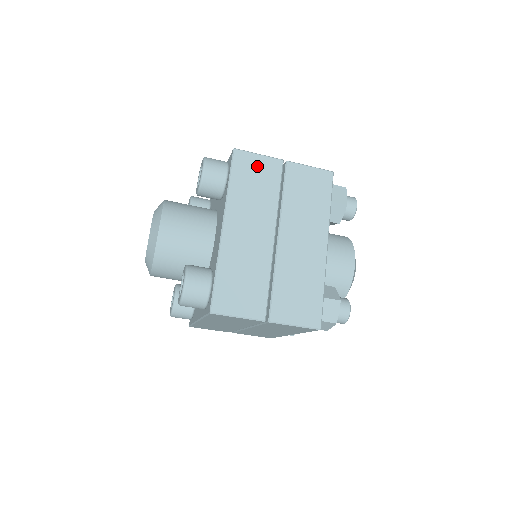
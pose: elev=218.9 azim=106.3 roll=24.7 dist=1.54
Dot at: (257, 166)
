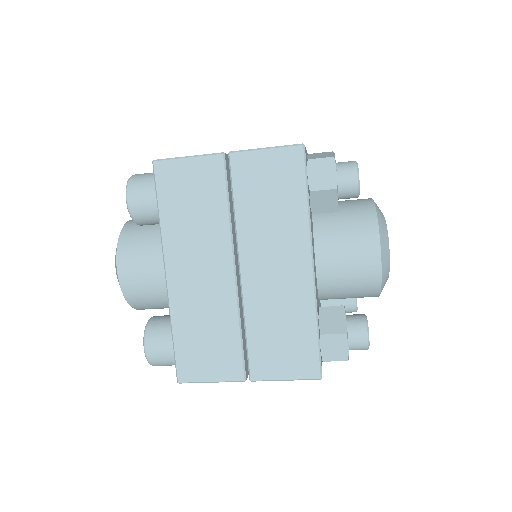
Dot at: (189, 176)
